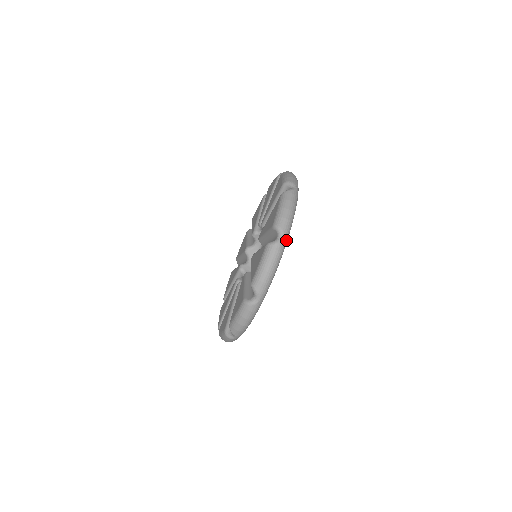
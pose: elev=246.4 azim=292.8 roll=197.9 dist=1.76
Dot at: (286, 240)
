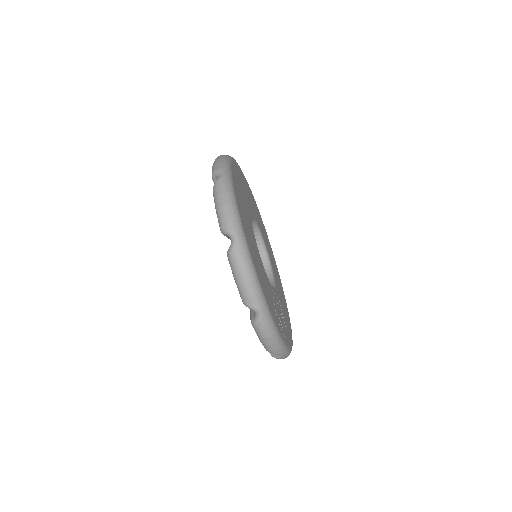
Dot at: (228, 175)
